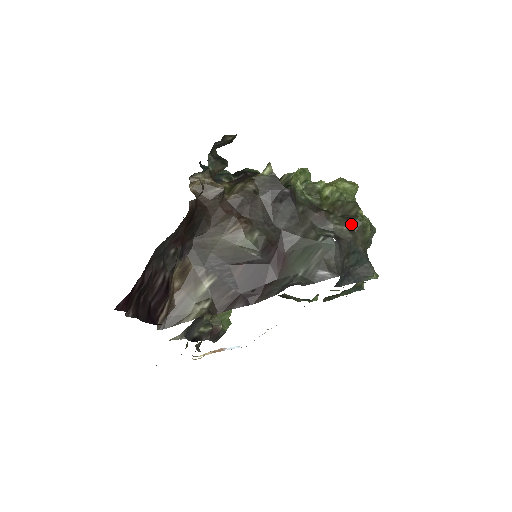
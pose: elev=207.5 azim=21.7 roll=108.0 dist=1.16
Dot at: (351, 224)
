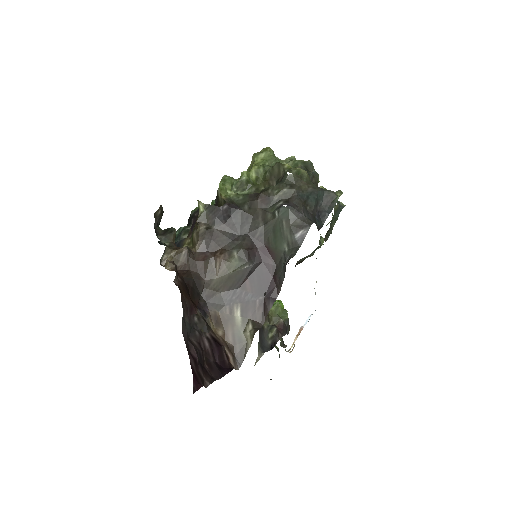
Dot at: (287, 182)
